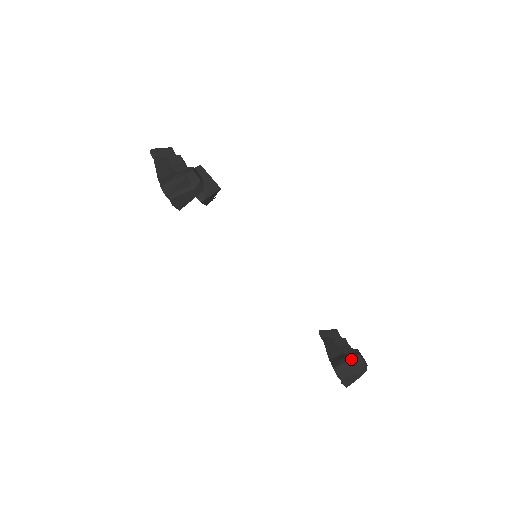
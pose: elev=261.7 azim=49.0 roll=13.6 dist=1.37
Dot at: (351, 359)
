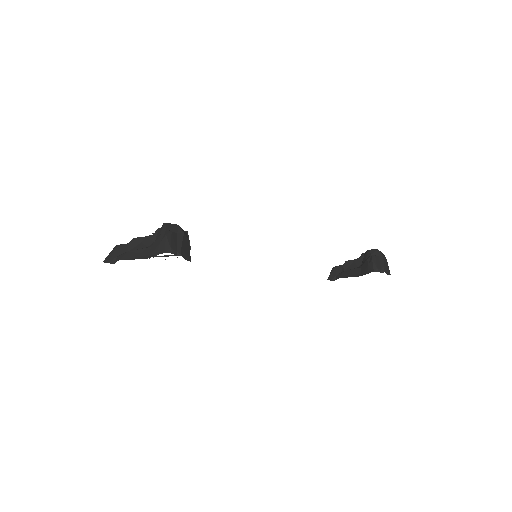
Dot at: (371, 256)
